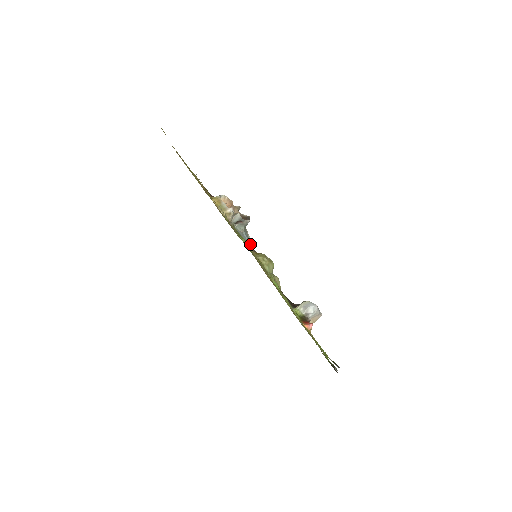
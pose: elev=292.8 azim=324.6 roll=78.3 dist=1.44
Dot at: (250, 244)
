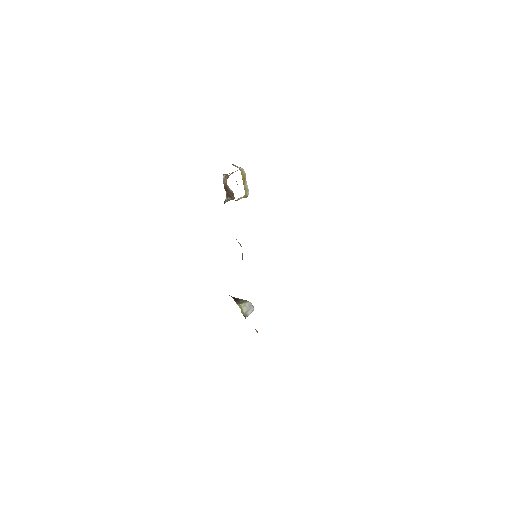
Dot at: occluded
